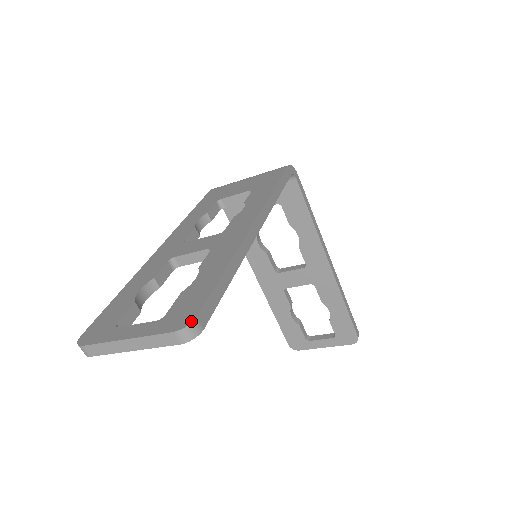
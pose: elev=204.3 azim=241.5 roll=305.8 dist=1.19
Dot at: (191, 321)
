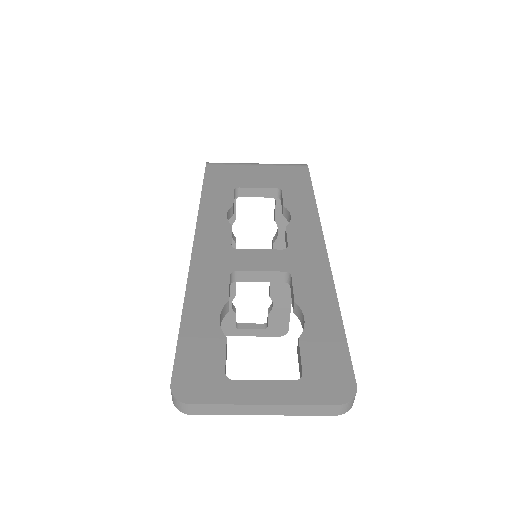
Dot at: (354, 391)
